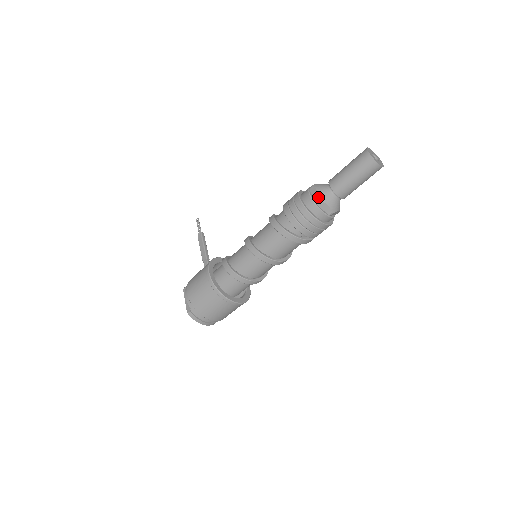
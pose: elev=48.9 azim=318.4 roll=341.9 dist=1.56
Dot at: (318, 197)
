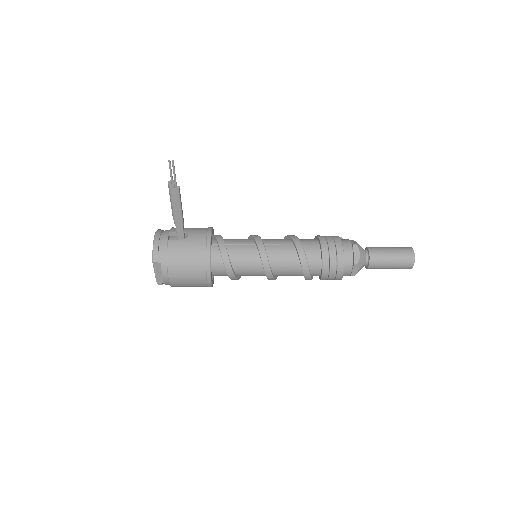
Dot at: occluded
